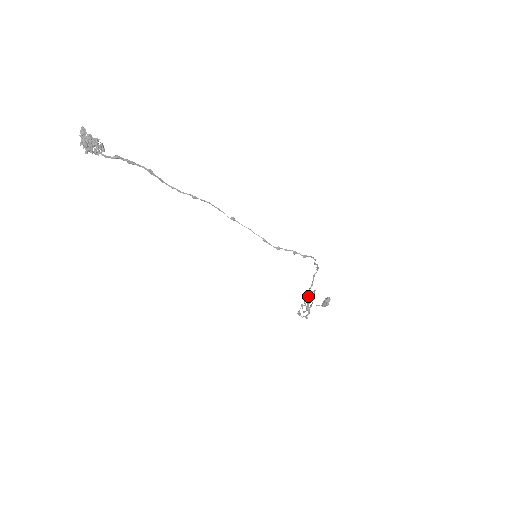
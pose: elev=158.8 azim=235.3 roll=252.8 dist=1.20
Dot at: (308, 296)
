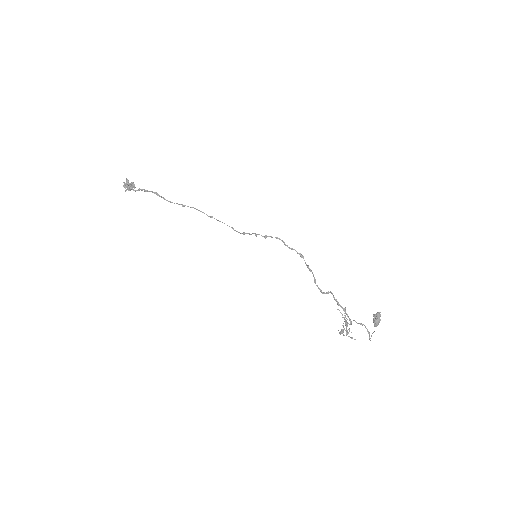
Dot at: occluded
